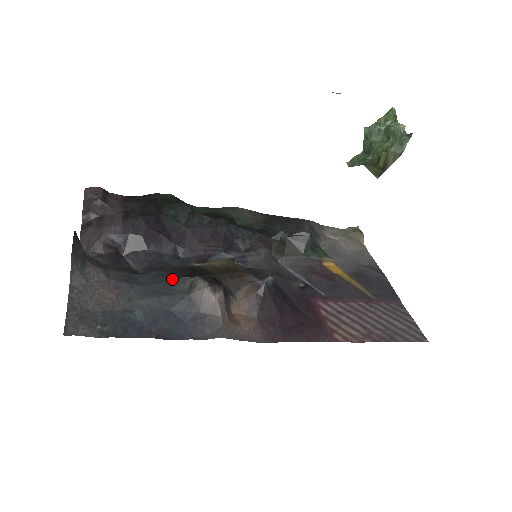
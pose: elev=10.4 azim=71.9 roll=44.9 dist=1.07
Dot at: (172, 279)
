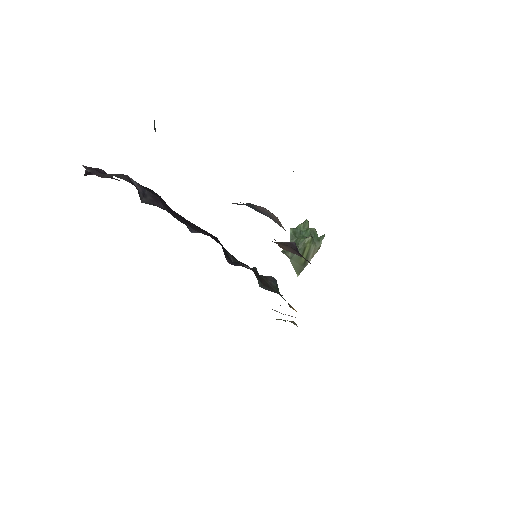
Dot at: occluded
